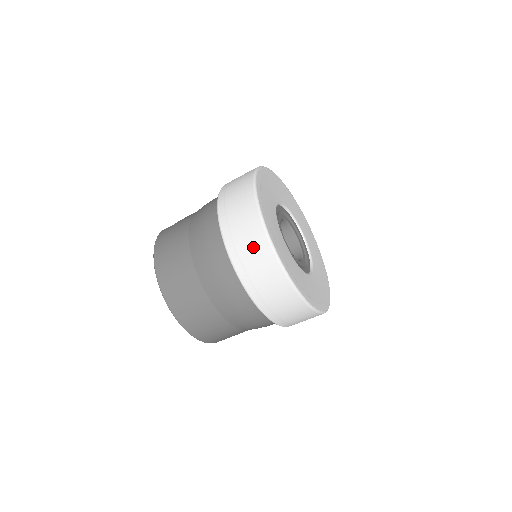
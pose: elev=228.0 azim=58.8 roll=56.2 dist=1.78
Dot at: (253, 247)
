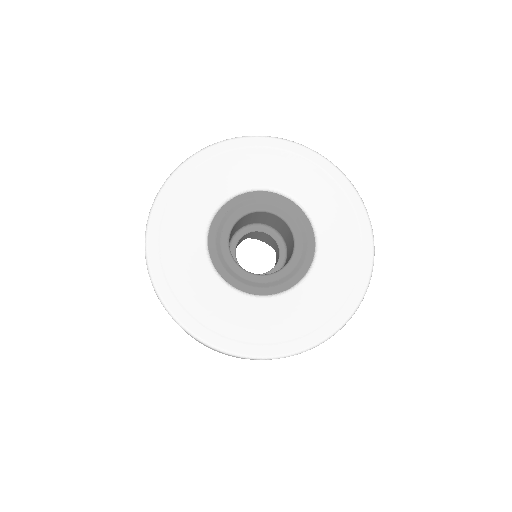
Dot at: occluded
